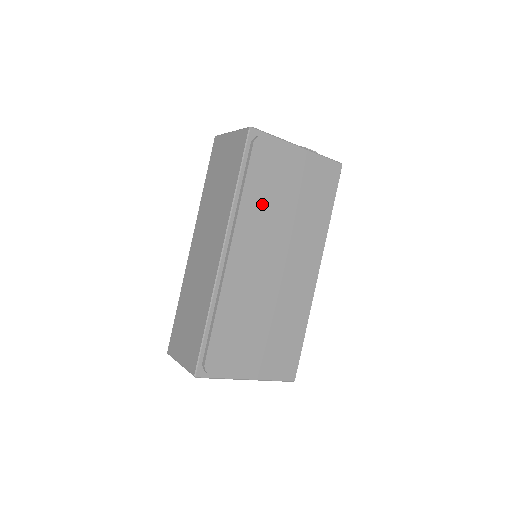
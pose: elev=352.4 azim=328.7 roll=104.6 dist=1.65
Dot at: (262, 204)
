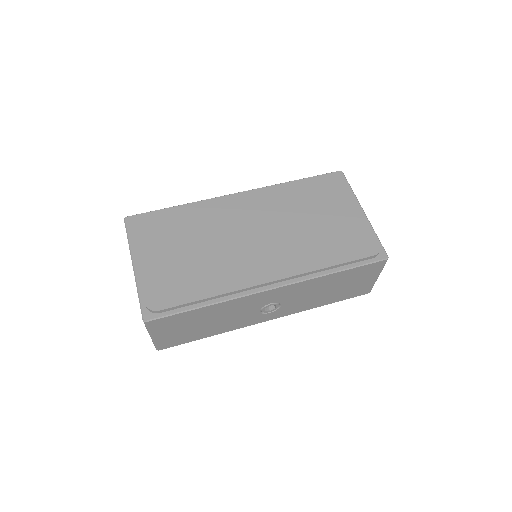
Dot at: (294, 199)
